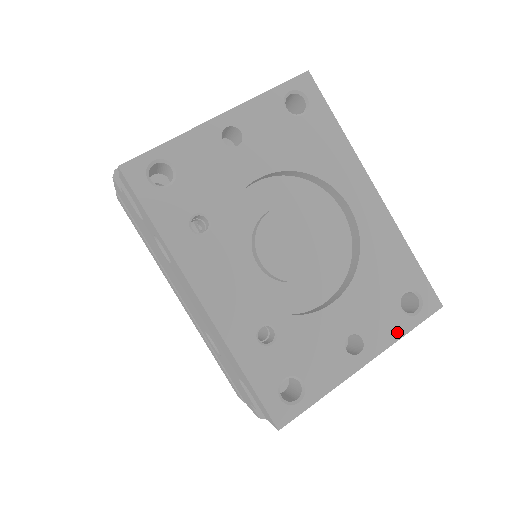
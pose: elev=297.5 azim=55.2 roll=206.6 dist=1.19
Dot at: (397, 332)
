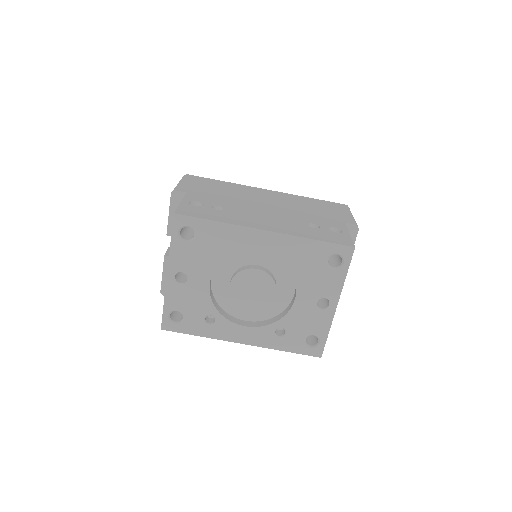
Dot at: (340, 281)
